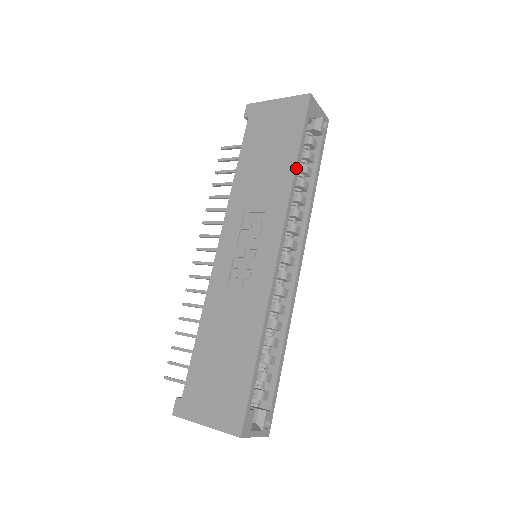
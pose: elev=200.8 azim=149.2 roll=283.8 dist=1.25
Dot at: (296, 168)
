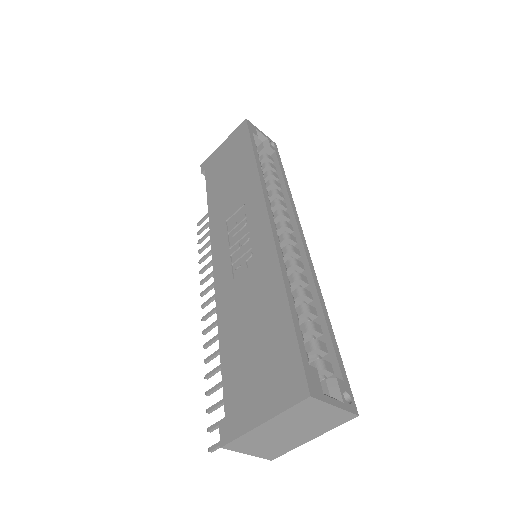
Dot at: (256, 161)
